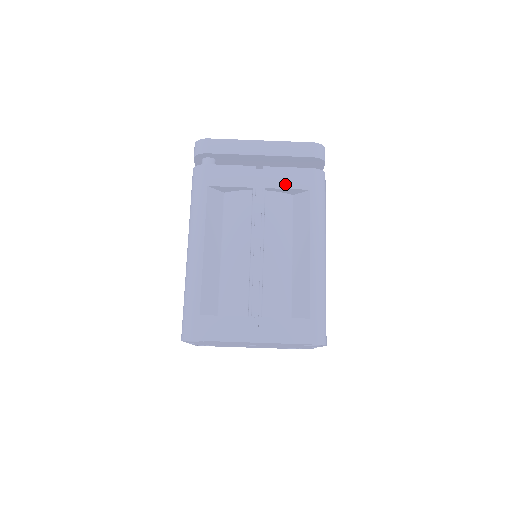
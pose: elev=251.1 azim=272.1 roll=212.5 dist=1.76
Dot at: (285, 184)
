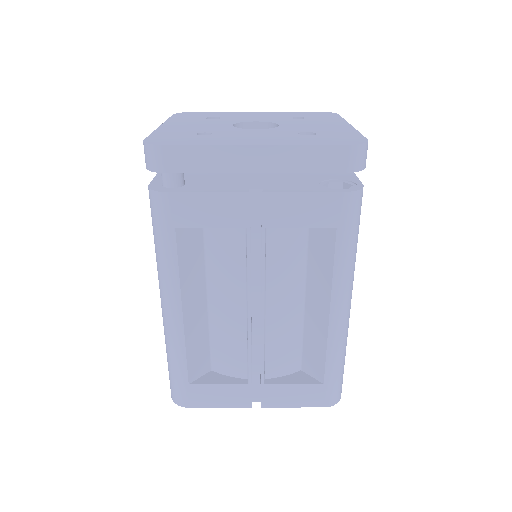
Dot at: (297, 220)
